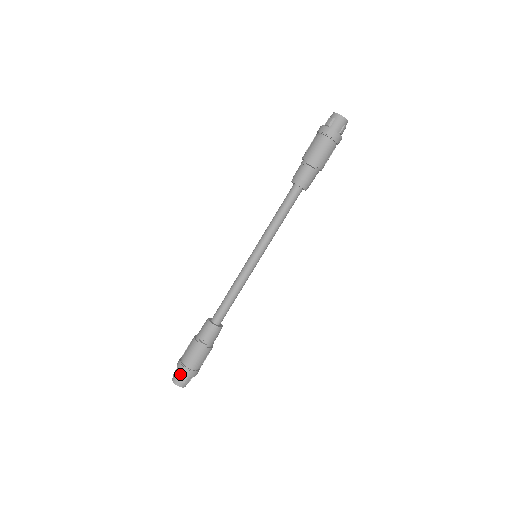
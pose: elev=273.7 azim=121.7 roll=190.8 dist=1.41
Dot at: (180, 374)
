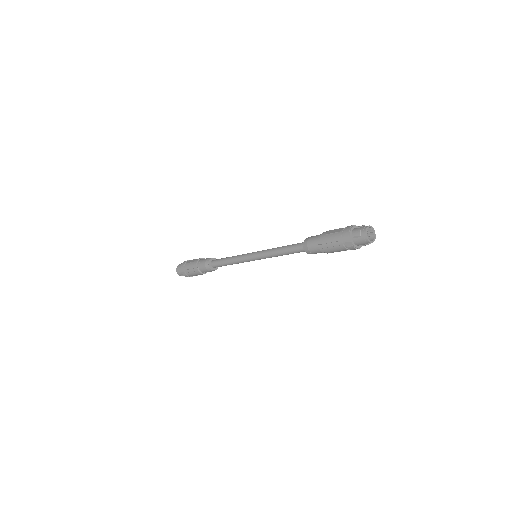
Dot at: (181, 271)
